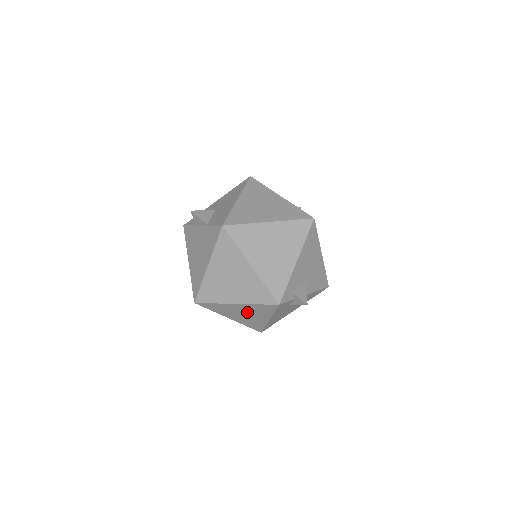
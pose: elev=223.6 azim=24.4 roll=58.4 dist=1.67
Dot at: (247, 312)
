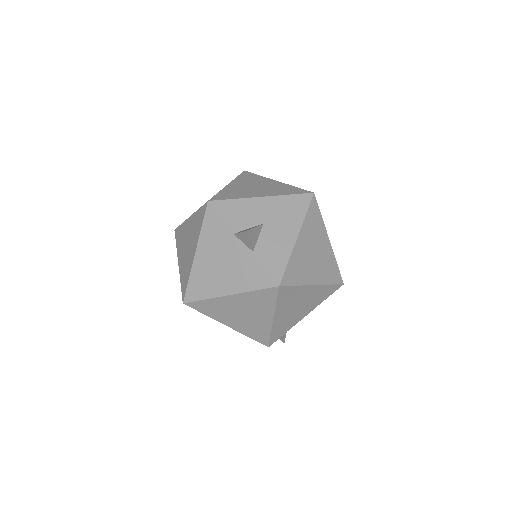
Dot at: occluded
